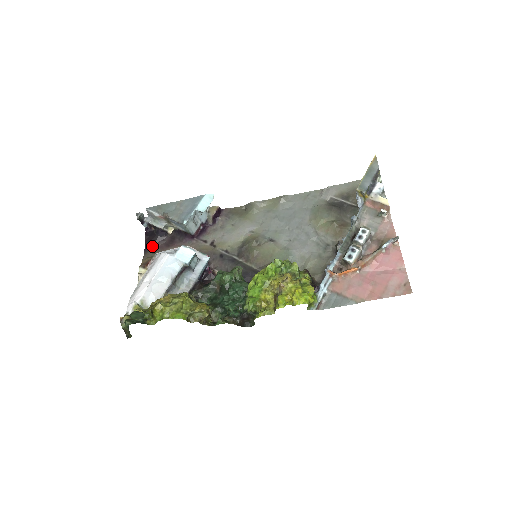
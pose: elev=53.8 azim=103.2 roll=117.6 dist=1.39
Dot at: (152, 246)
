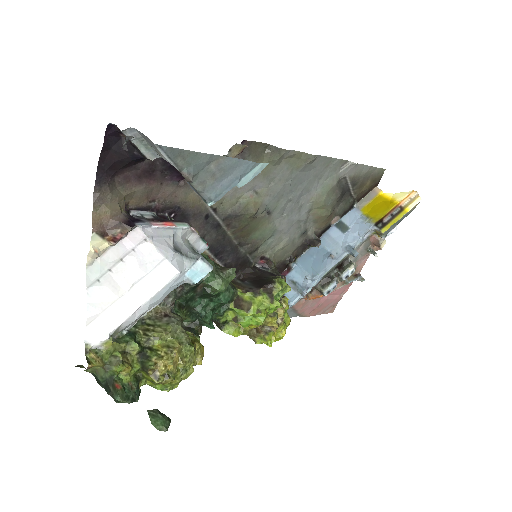
Dot at: (112, 173)
